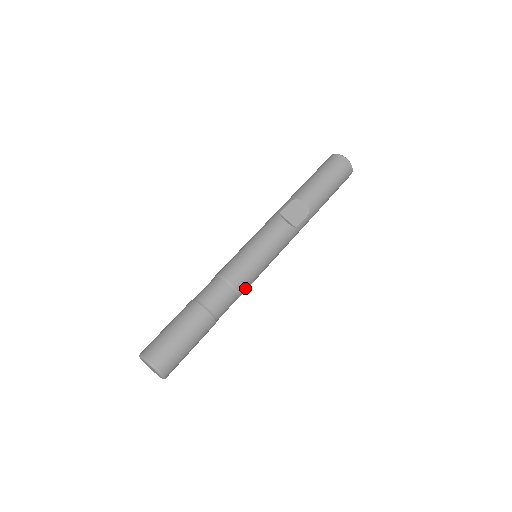
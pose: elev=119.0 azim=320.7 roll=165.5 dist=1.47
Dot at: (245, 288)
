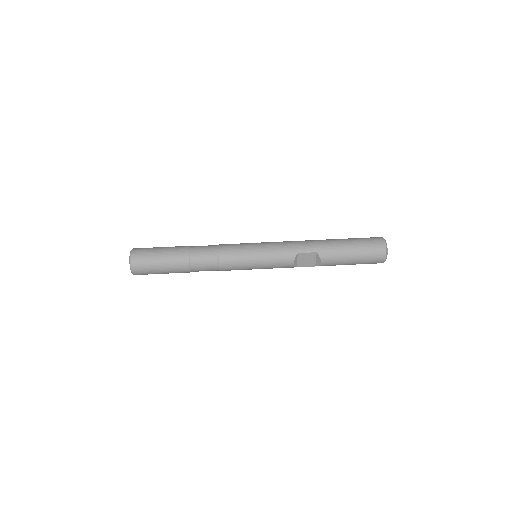
Dot at: occluded
